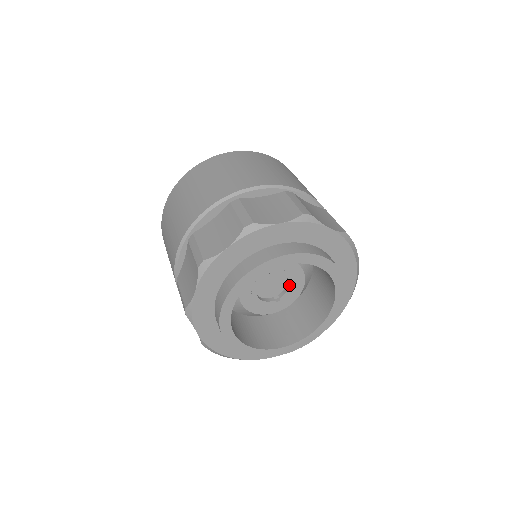
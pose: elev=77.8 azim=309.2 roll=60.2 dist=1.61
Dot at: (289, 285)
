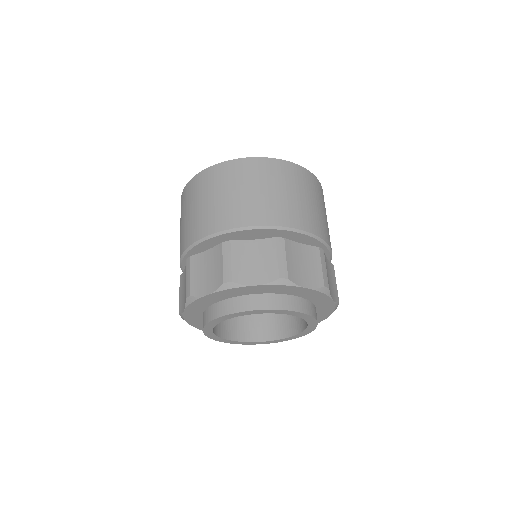
Dot at: occluded
